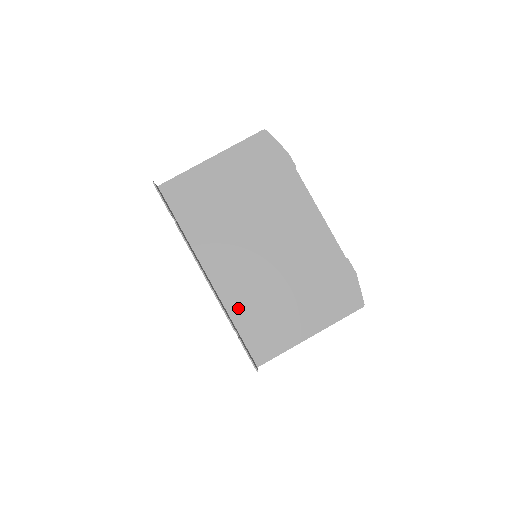
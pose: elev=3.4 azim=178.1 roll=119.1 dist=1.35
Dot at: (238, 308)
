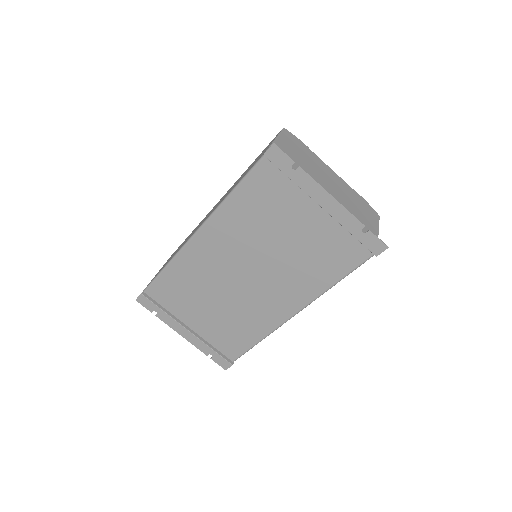
Dot at: occluded
